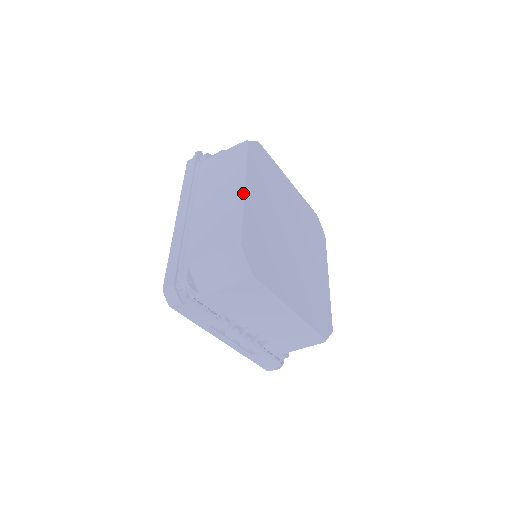
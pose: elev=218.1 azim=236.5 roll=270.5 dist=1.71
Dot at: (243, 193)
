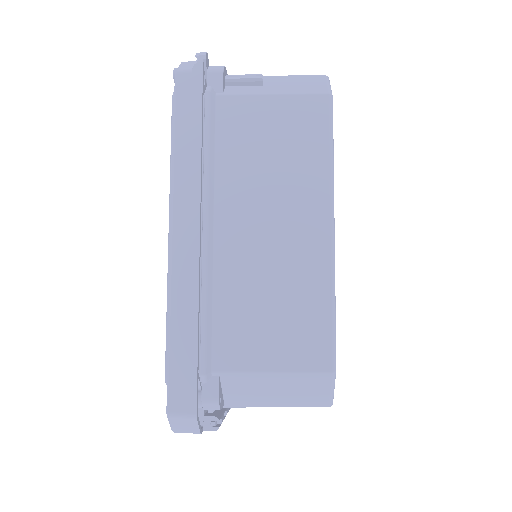
Dot at: (334, 244)
